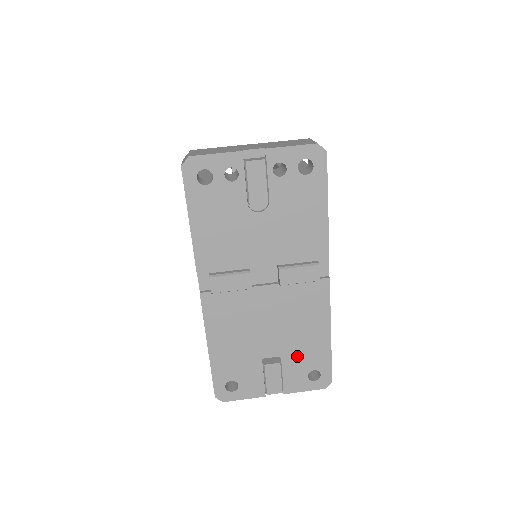
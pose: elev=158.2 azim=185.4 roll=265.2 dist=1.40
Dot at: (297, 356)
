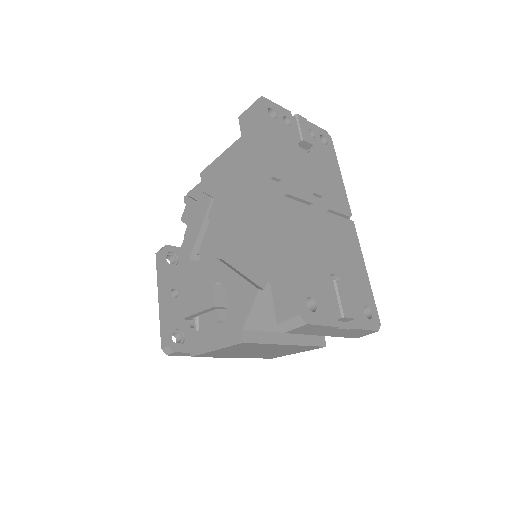
Dot at: (351, 286)
